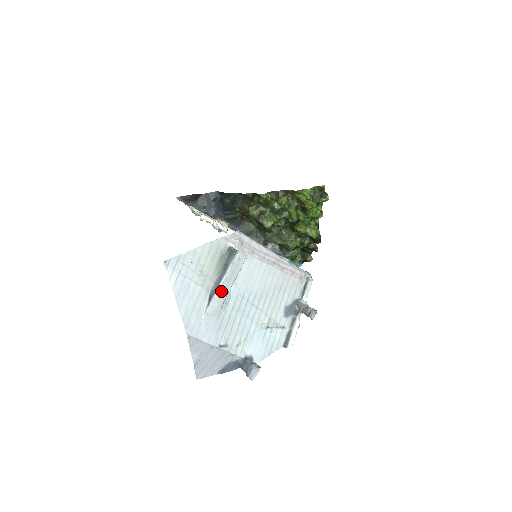
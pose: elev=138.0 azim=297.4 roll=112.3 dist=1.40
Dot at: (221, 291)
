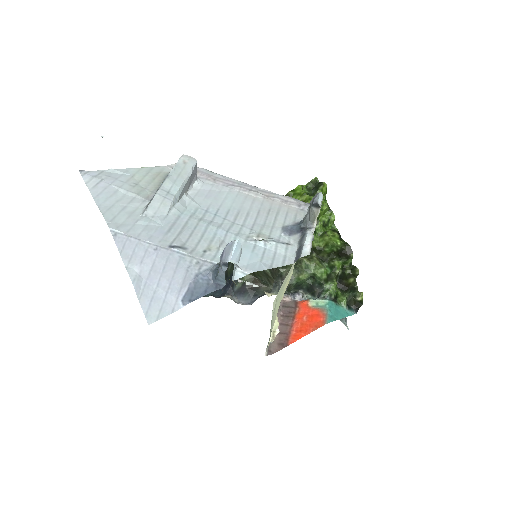
Dot at: (164, 192)
